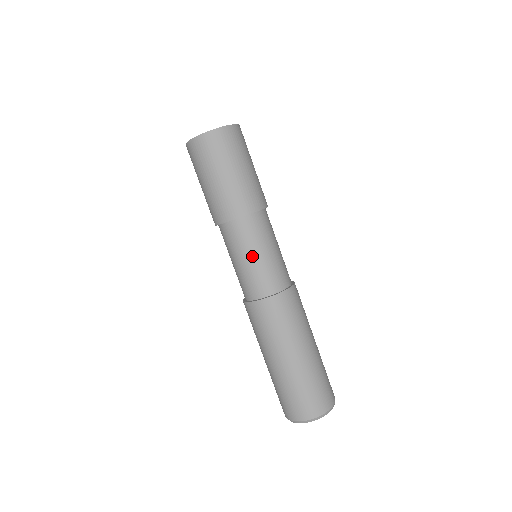
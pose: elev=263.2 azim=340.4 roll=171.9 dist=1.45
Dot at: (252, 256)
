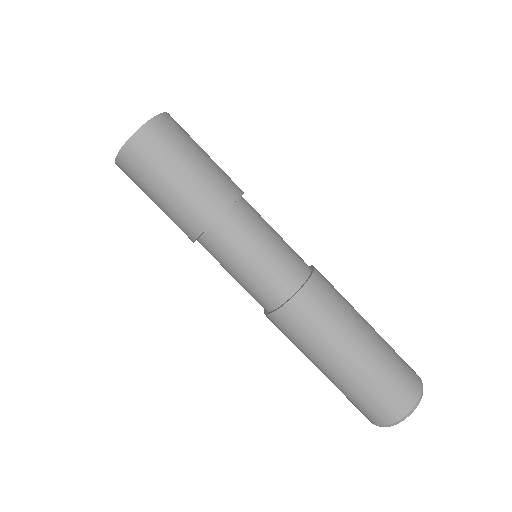
Dot at: (256, 254)
